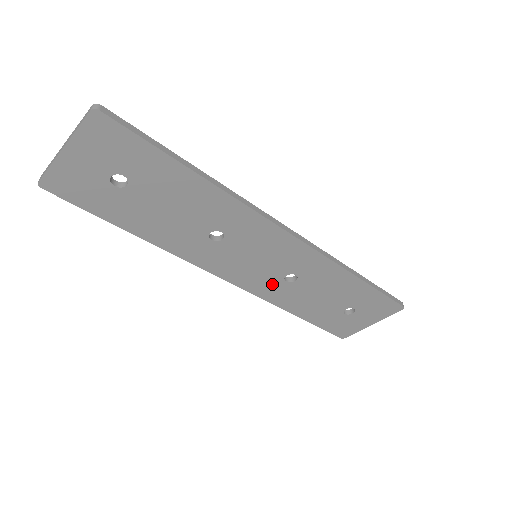
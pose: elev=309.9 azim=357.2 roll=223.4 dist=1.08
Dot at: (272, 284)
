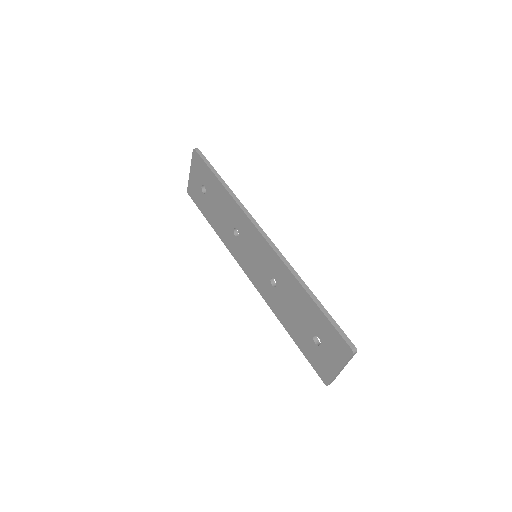
Dot at: (267, 287)
